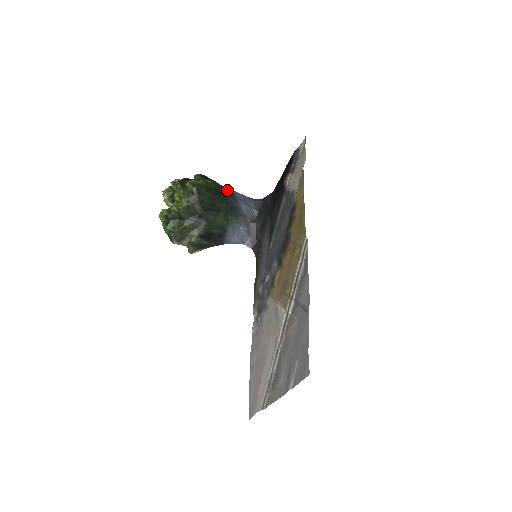
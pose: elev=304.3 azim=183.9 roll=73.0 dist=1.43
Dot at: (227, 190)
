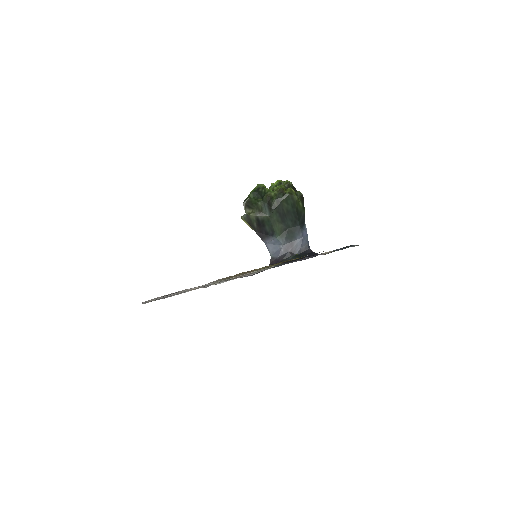
Dot at: (304, 221)
